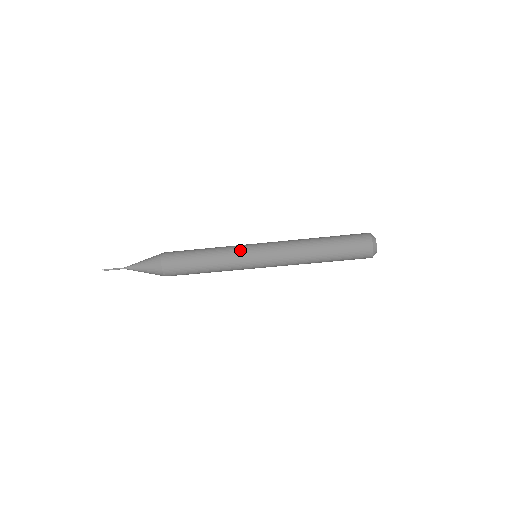
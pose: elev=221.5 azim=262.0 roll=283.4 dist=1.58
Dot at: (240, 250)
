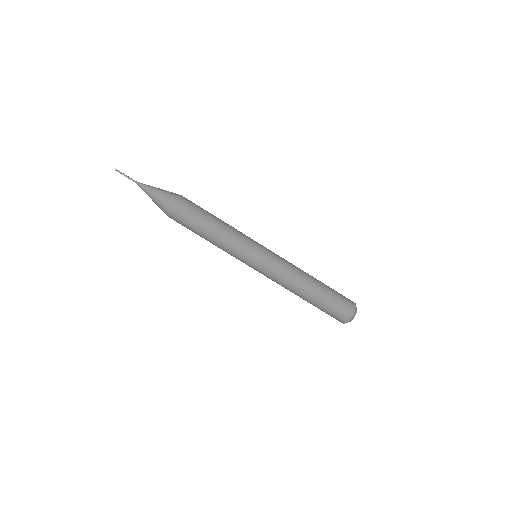
Dot at: occluded
